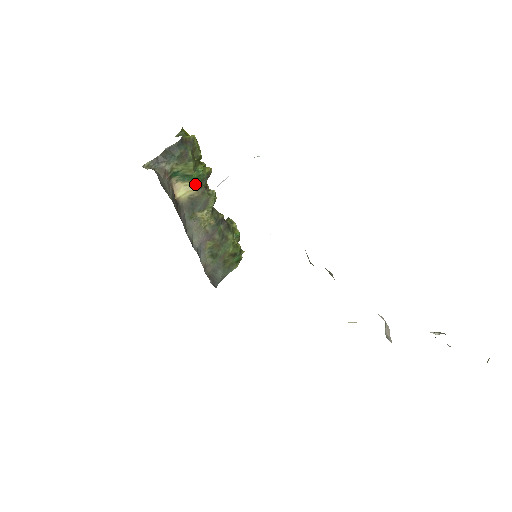
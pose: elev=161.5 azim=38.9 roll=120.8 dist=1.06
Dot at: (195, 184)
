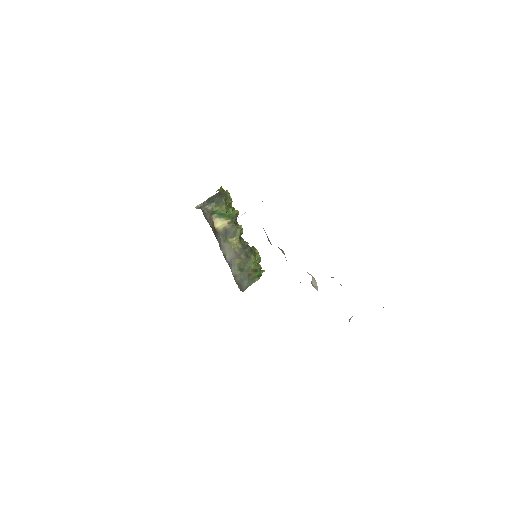
Dot at: (227, 220)
